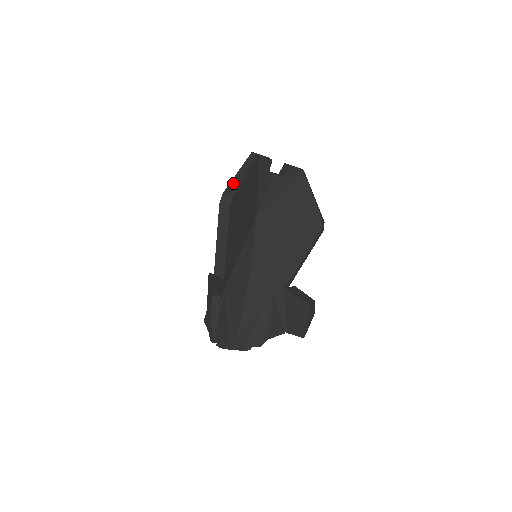
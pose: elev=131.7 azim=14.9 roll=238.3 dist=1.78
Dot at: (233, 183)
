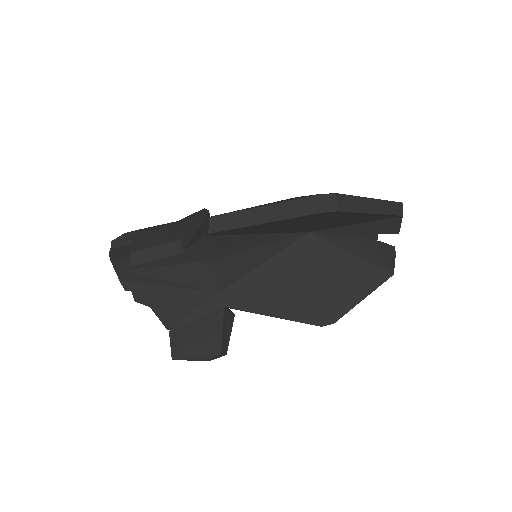
Dot at: (355, 200)
